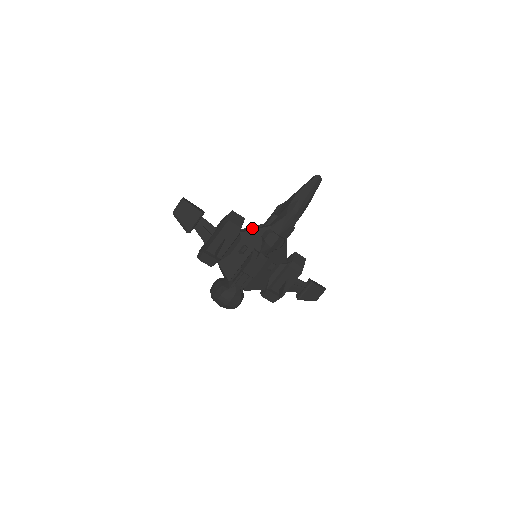
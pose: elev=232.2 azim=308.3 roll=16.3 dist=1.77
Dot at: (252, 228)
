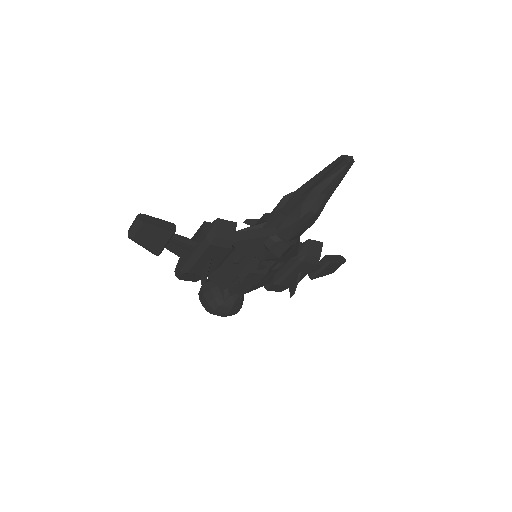
Dot at: (248, 231)
